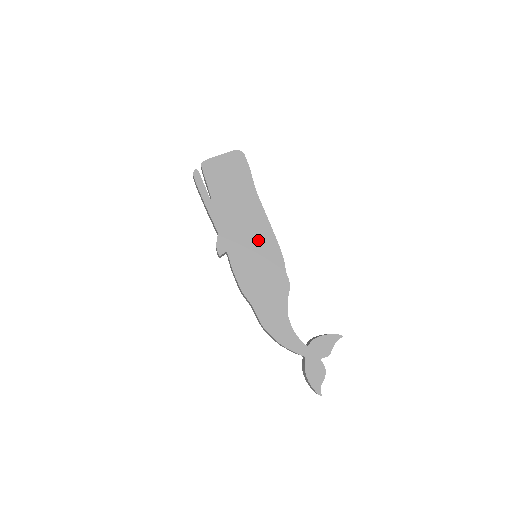
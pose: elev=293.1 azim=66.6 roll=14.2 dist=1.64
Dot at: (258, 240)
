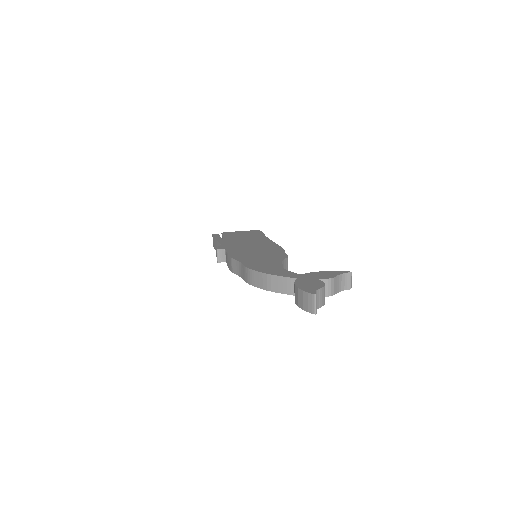
Dot at: (260, 246)
